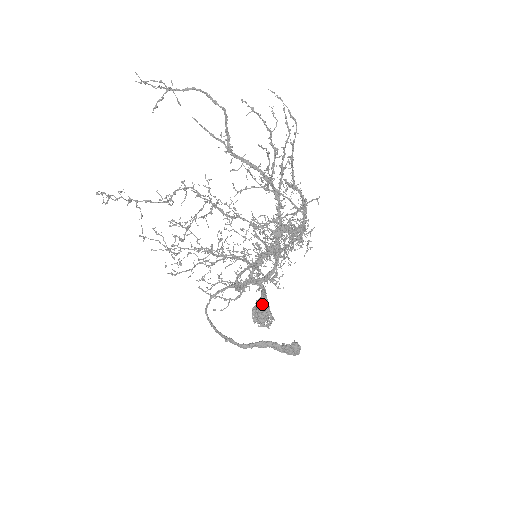
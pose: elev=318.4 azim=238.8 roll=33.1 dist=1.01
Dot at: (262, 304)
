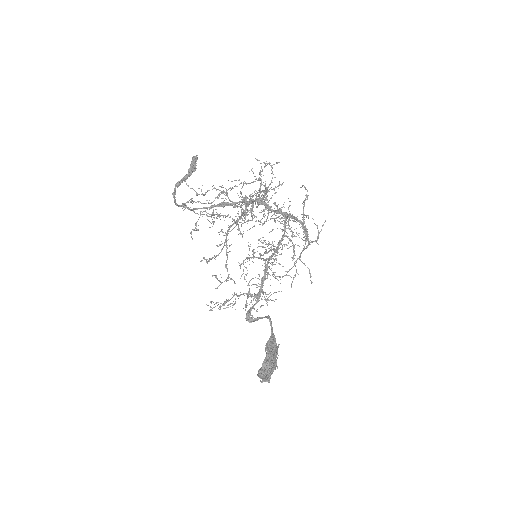
Dot at: (269, 350)
